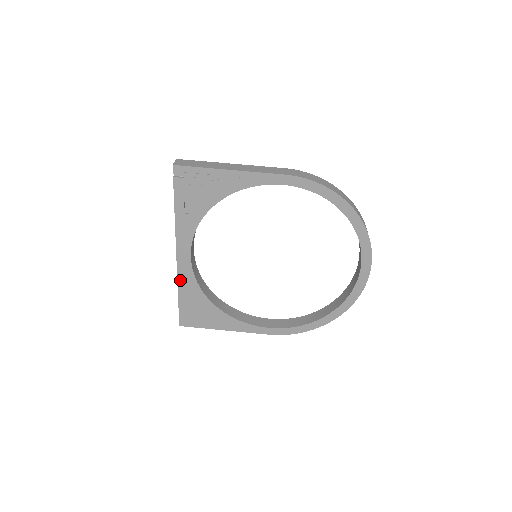
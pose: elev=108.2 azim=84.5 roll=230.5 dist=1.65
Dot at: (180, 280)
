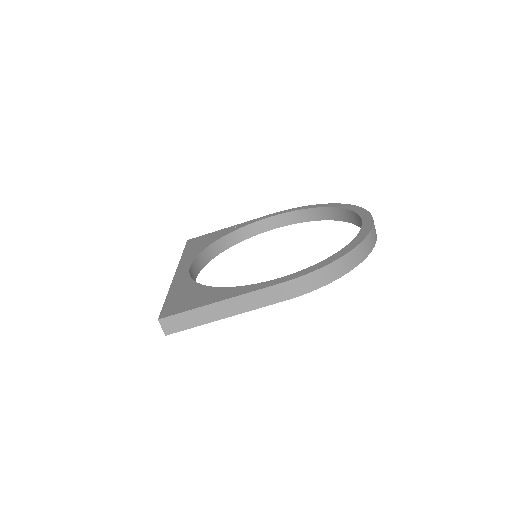
Dot at: occluded
